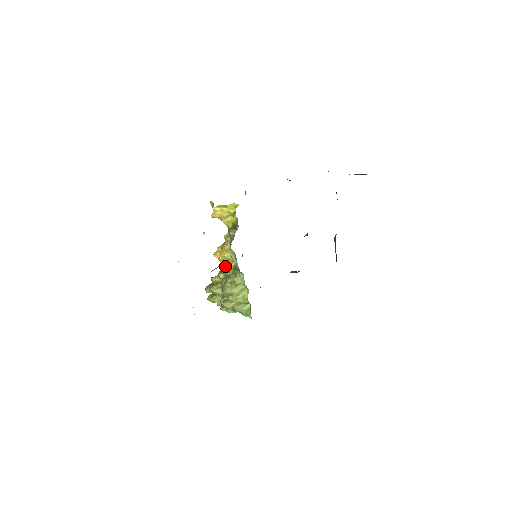
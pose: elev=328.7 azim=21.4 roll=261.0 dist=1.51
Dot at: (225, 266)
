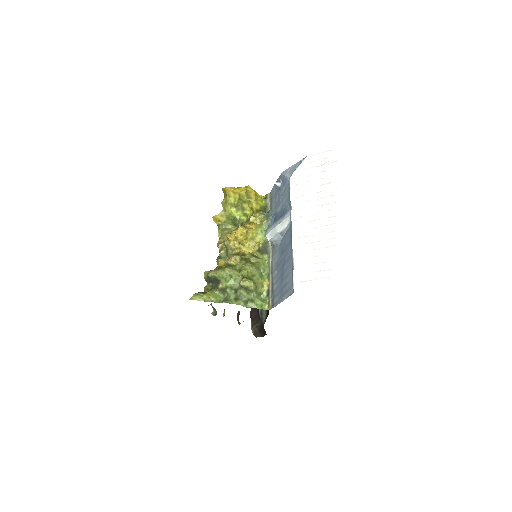
Dot at: (232, 254)
